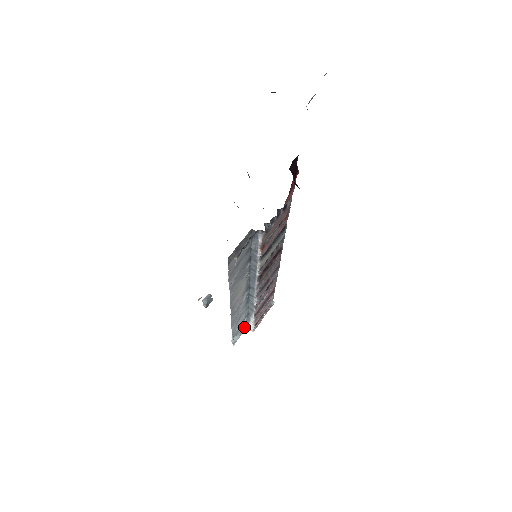
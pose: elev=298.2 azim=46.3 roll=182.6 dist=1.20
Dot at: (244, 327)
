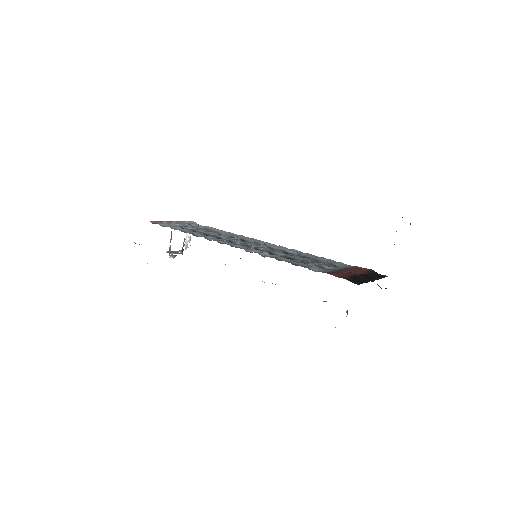
Dot at: occluded
